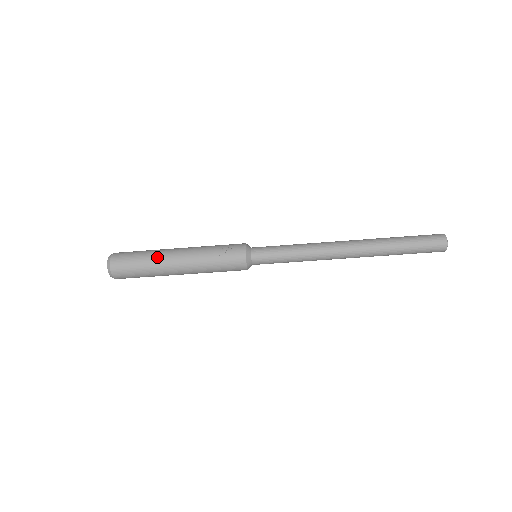
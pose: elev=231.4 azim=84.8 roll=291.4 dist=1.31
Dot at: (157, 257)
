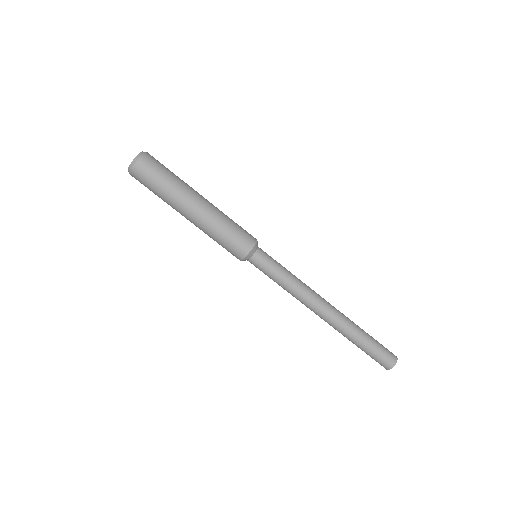
Dot at: occluded
